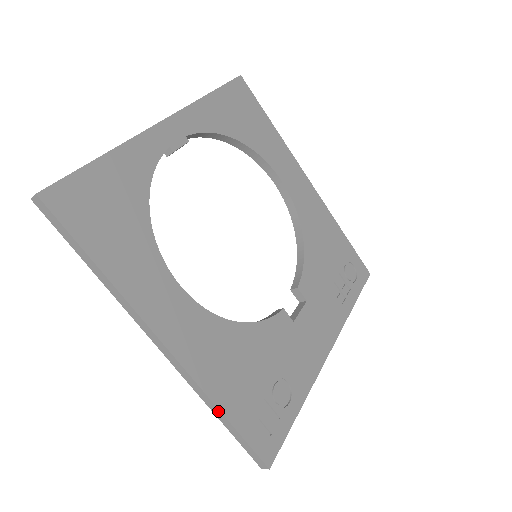
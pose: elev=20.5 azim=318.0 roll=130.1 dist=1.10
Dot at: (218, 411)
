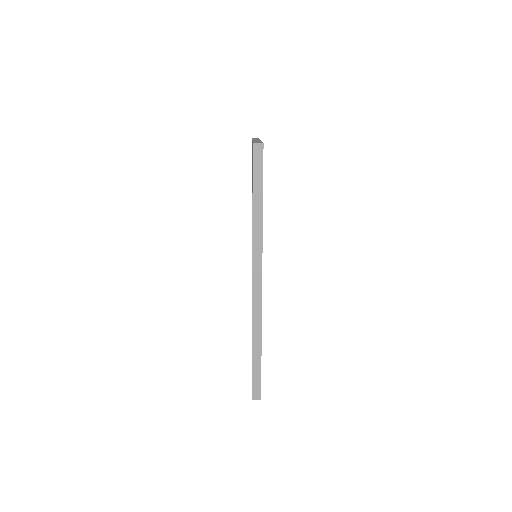
Dot at: (259, 343)
